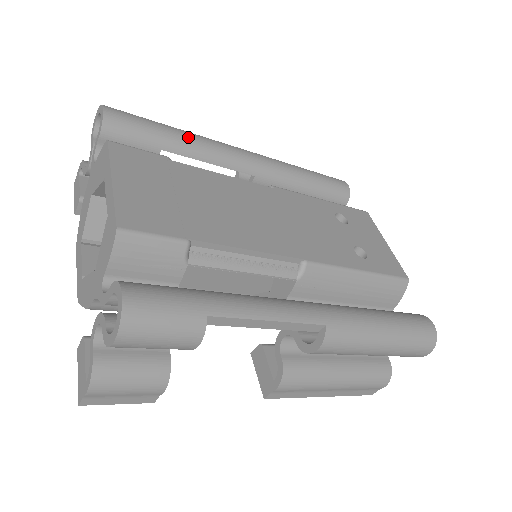
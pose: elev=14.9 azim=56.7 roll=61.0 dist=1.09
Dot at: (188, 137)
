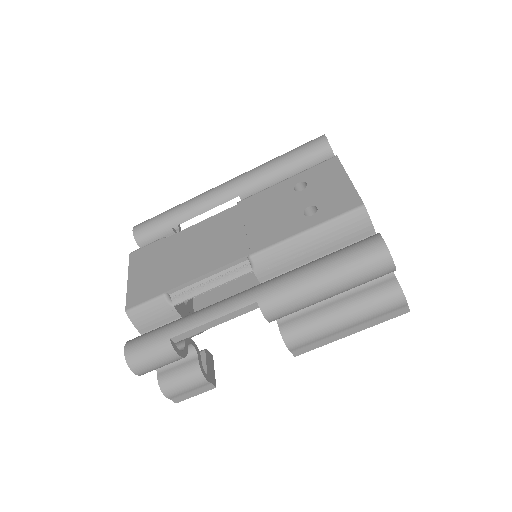
Dot at: (182, 208)
